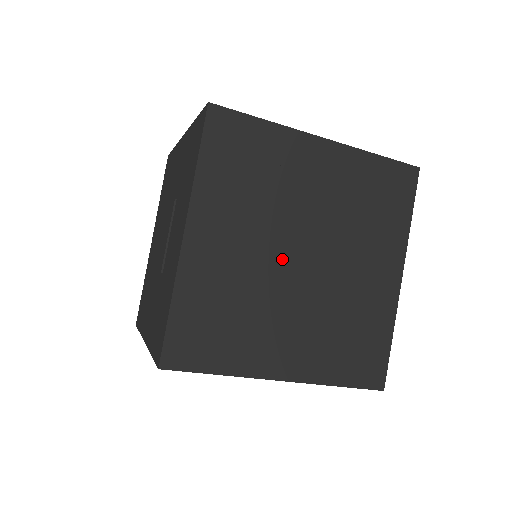
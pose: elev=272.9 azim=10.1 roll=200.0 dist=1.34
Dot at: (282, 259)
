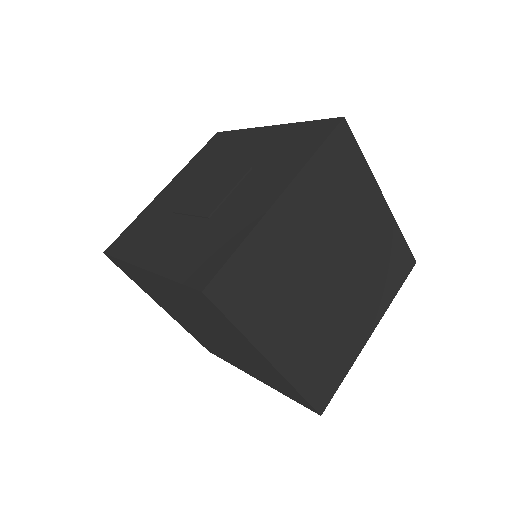
Dot at: (321, 265)
